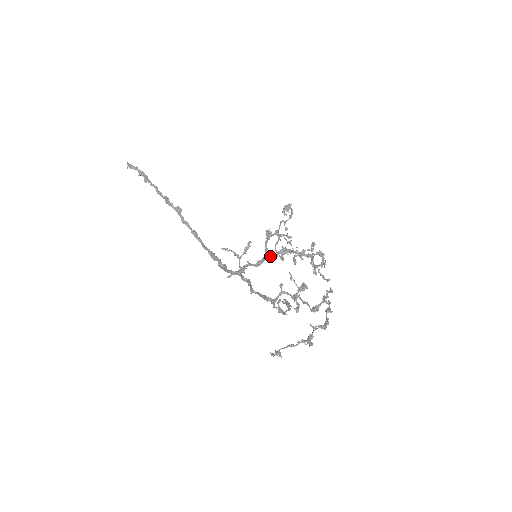
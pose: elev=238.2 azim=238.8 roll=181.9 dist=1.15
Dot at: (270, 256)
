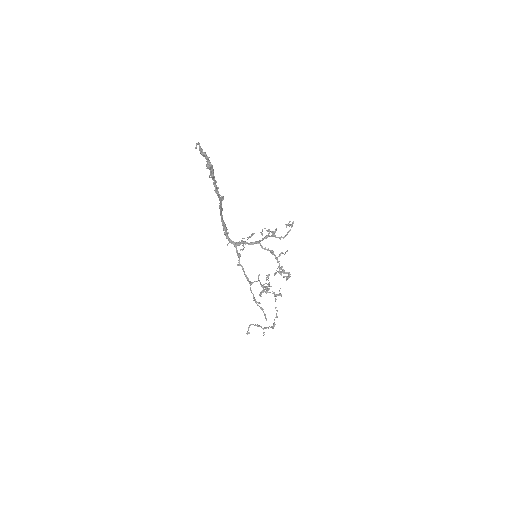
Dot at: (260, 245)
